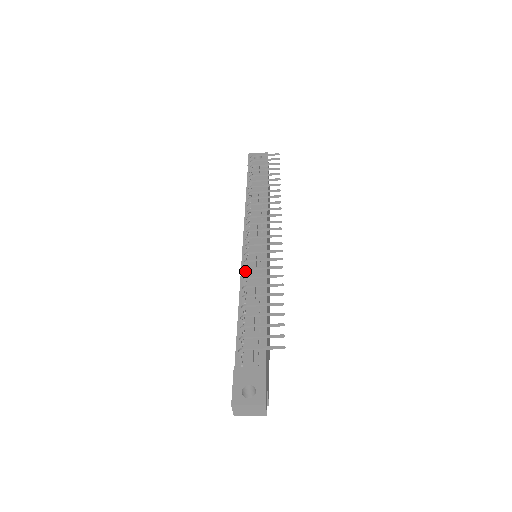
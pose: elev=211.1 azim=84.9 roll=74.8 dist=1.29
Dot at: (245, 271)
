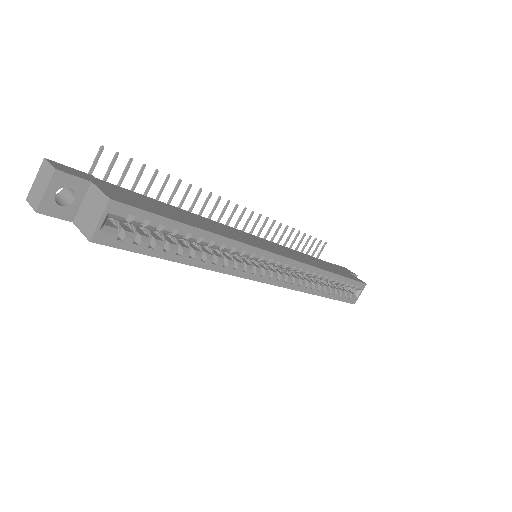
Dot at: occluded
